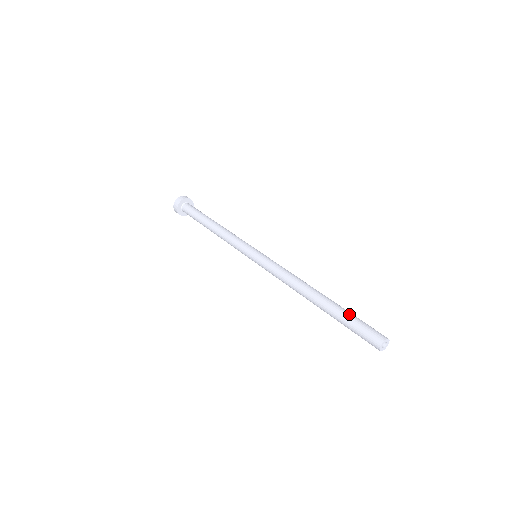
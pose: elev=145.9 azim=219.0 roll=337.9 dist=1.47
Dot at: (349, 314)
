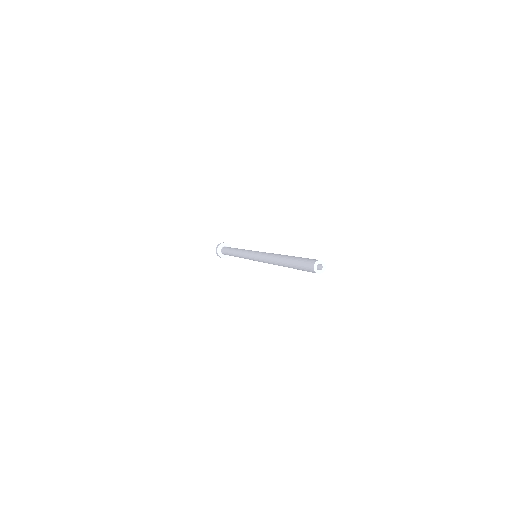
Dot at: occluded
